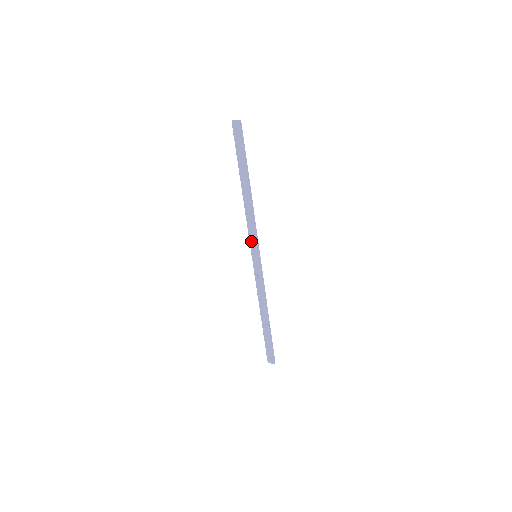
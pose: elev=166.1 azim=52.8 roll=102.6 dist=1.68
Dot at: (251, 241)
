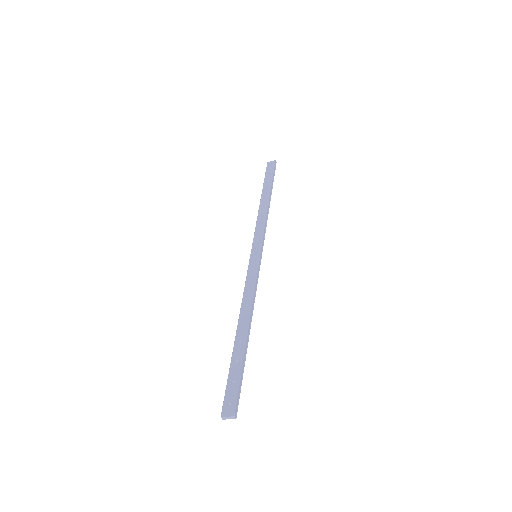
Dot at: (255, 241)
